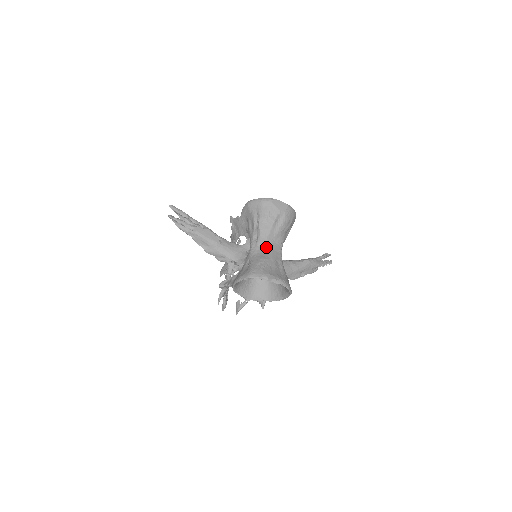
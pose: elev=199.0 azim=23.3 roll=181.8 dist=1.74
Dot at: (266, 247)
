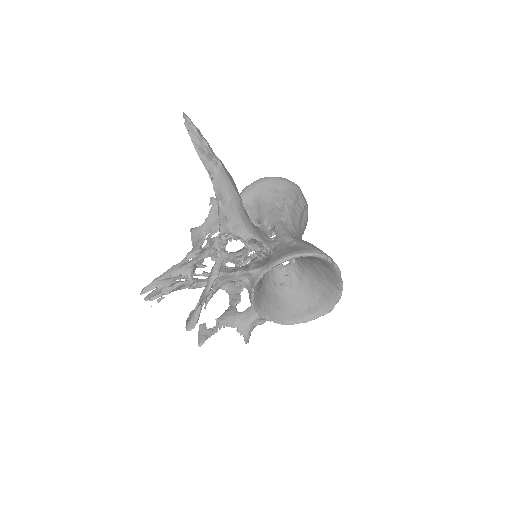
Dot at: (299, 236)
